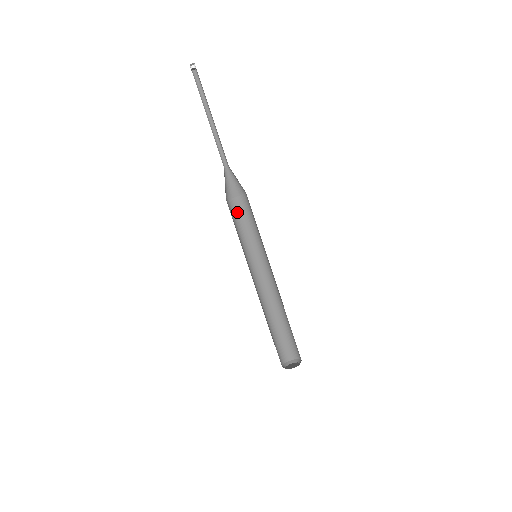
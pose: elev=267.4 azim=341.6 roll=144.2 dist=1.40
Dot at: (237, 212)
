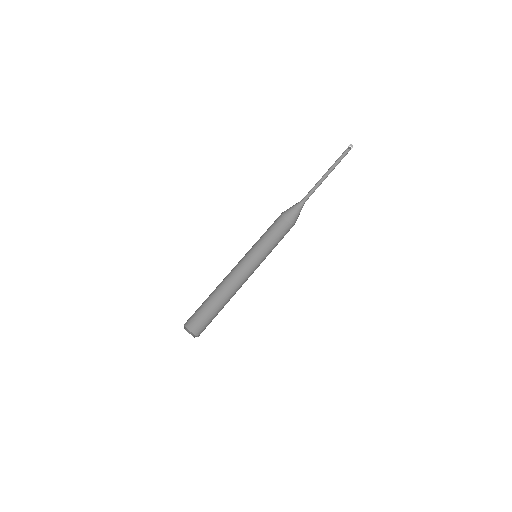
Dot at: (280, 230)
